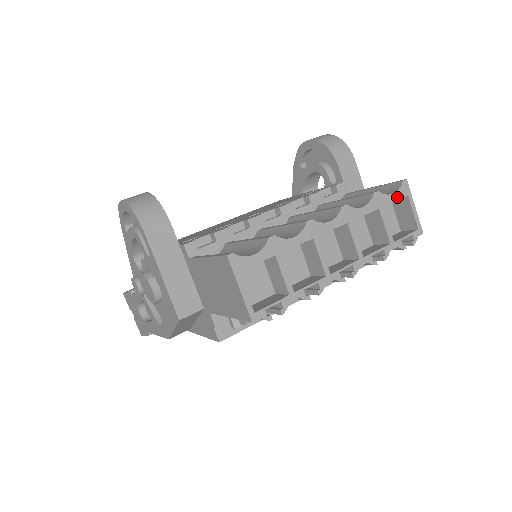
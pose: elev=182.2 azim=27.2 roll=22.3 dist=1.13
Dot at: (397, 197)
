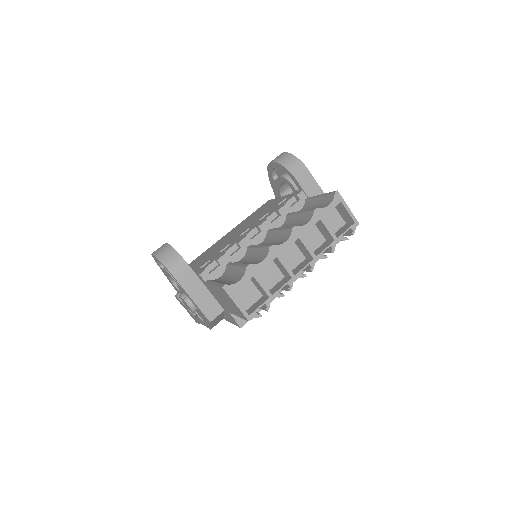
Dot at: (333, 206)
